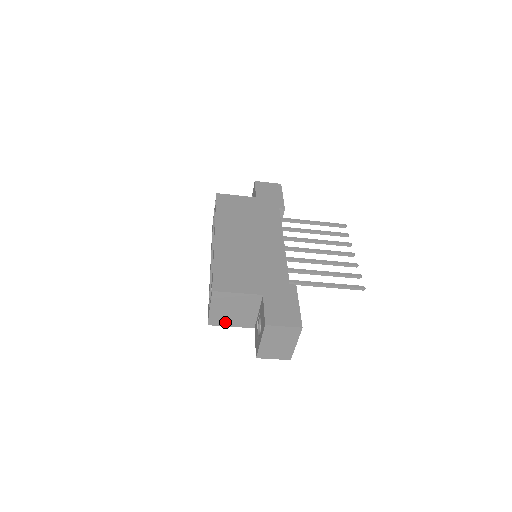
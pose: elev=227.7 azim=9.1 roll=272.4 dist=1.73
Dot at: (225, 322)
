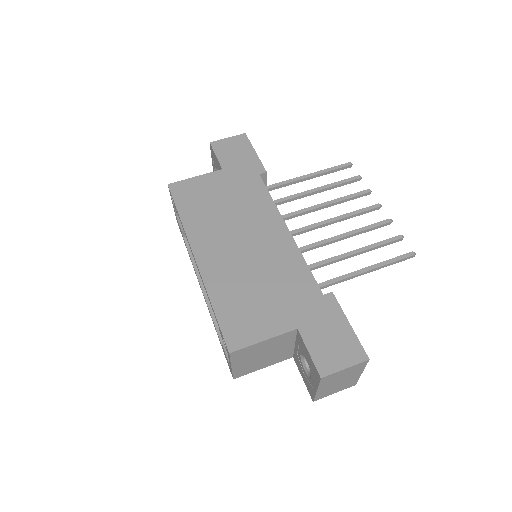
Dot at: (255, 368)
